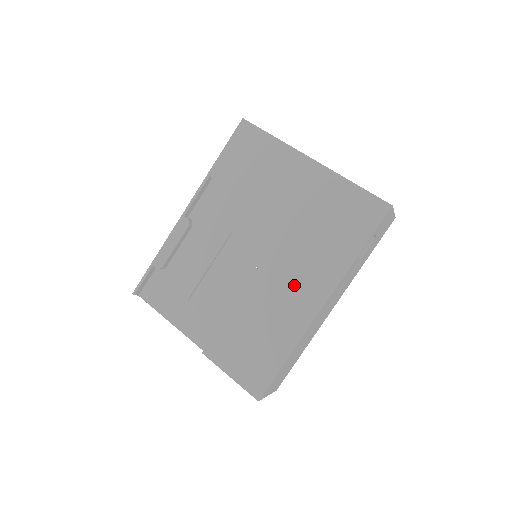
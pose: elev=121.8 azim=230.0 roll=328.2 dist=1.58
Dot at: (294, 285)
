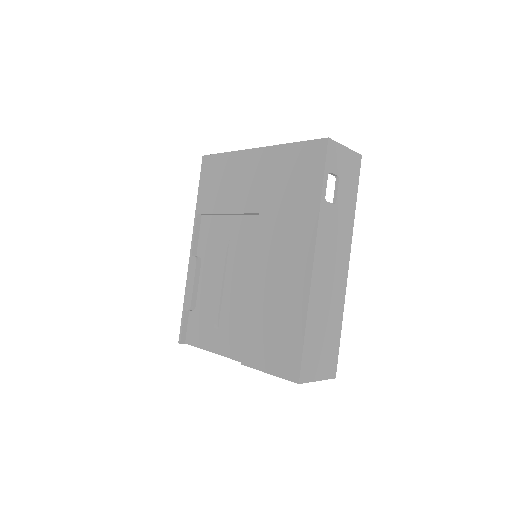
Dot at: (284, 257)
